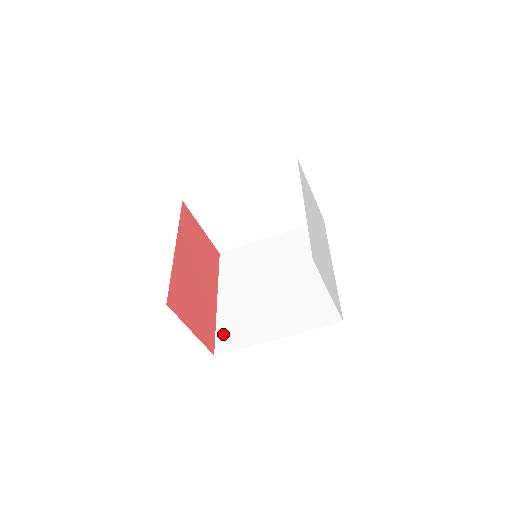
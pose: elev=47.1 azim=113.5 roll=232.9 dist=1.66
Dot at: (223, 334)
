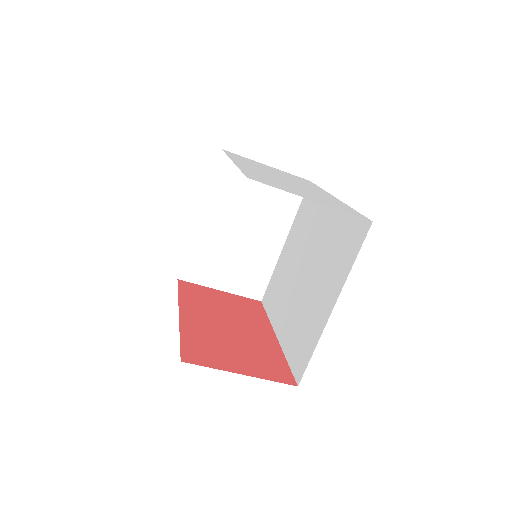
Dot at: (294, 359)
